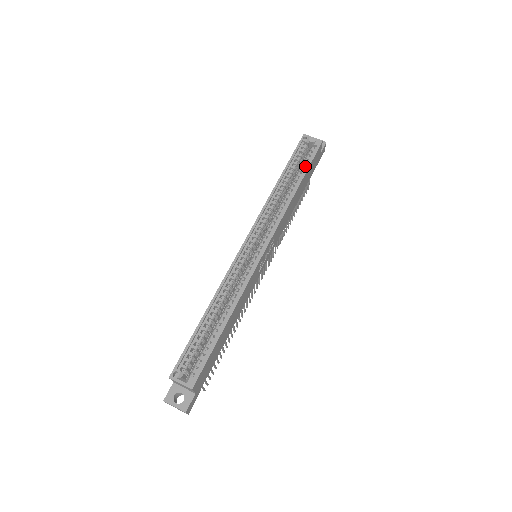
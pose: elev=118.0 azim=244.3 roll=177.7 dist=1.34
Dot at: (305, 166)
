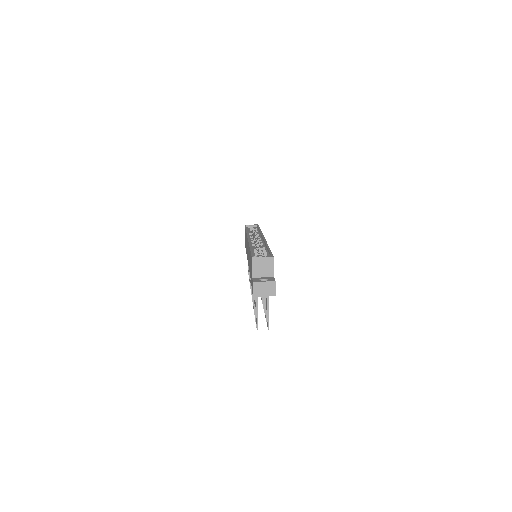
Dot at: occluded
